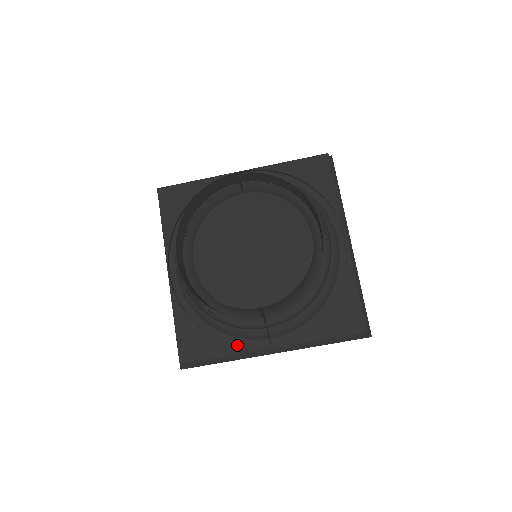
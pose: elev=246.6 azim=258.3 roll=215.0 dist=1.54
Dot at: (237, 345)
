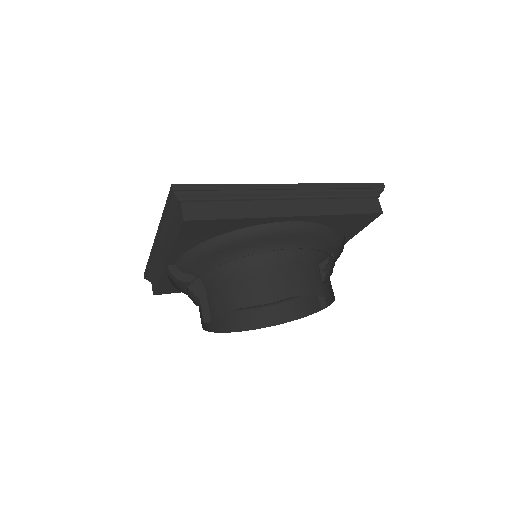
Dot at: occluded
